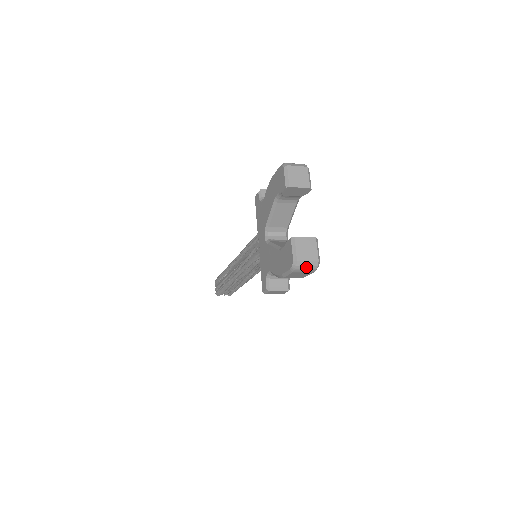
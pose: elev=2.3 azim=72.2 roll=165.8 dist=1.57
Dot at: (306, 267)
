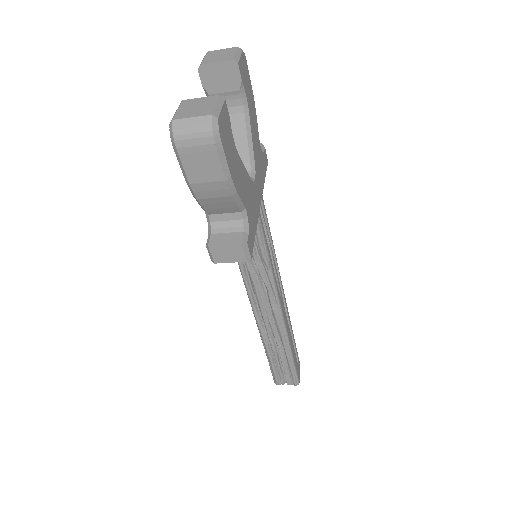
Dot at: (192, 130)
